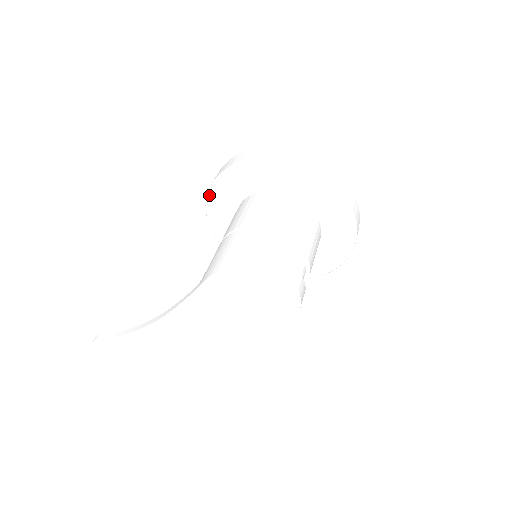
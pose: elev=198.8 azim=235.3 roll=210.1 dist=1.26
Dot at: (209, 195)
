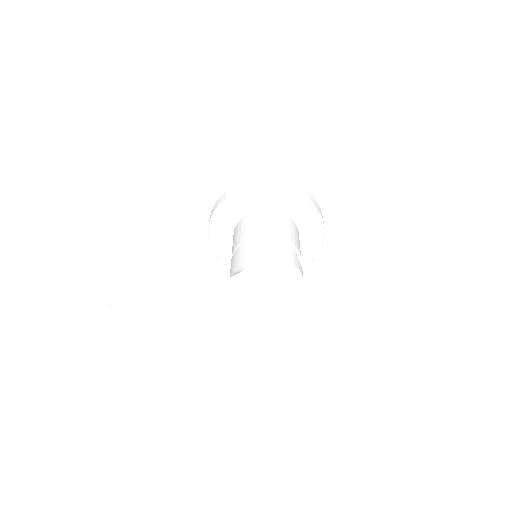
Dot at: (226, 201)
